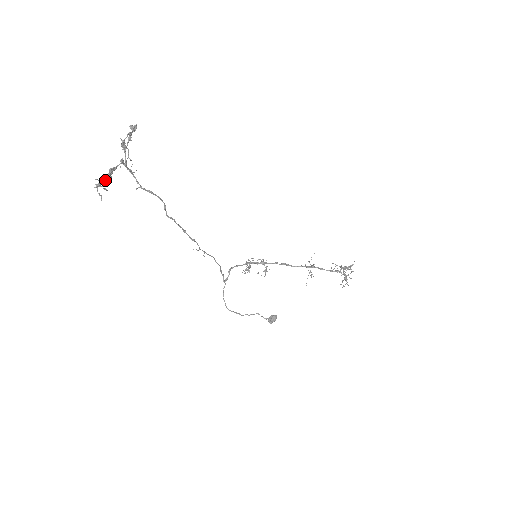
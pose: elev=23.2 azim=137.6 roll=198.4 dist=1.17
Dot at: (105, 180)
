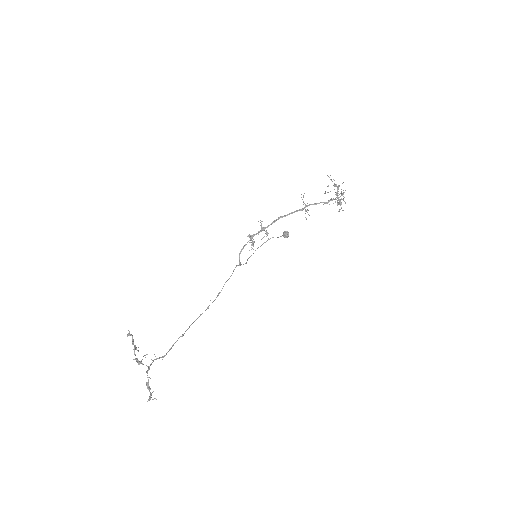
Dot at: (151, 395)
